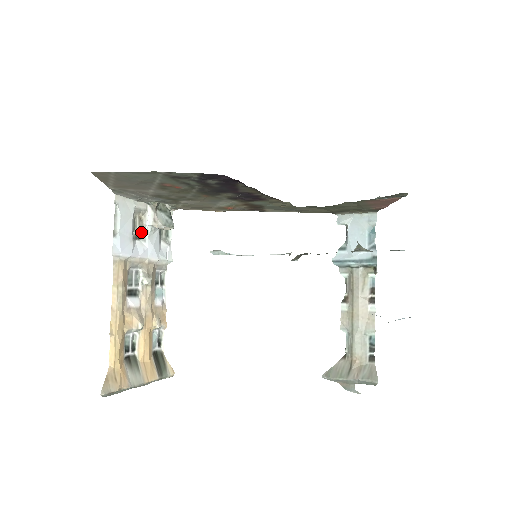
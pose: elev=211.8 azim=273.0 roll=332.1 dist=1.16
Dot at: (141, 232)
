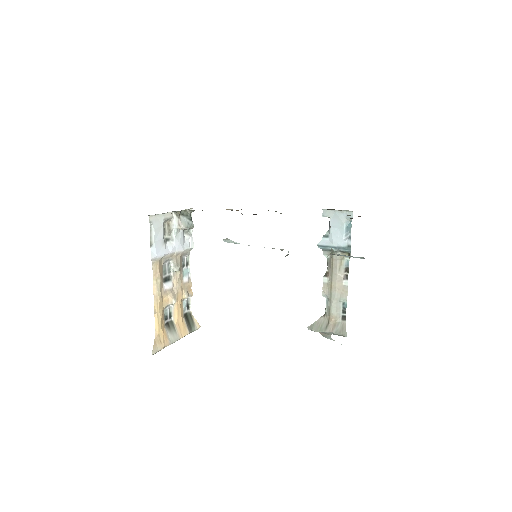
Dot at: (170, 234)
